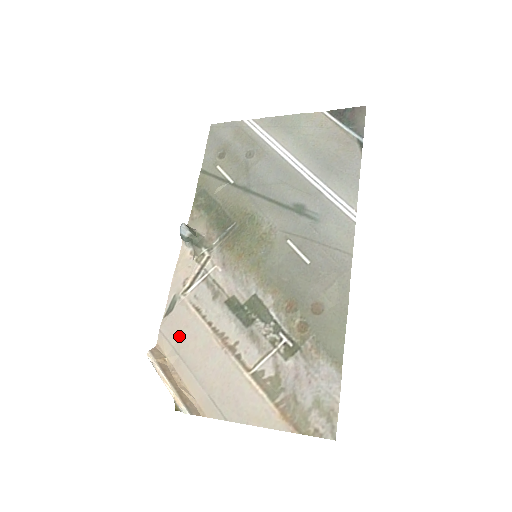
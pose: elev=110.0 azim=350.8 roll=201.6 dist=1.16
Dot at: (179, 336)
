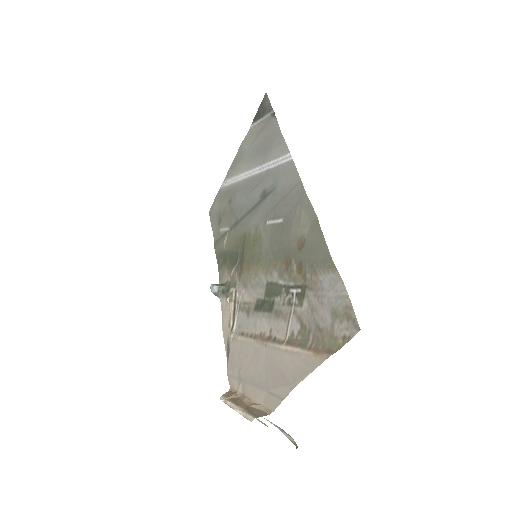
Dot at: (237, 366)
